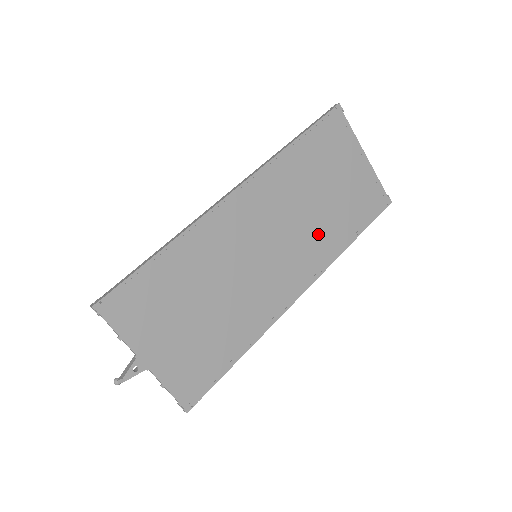
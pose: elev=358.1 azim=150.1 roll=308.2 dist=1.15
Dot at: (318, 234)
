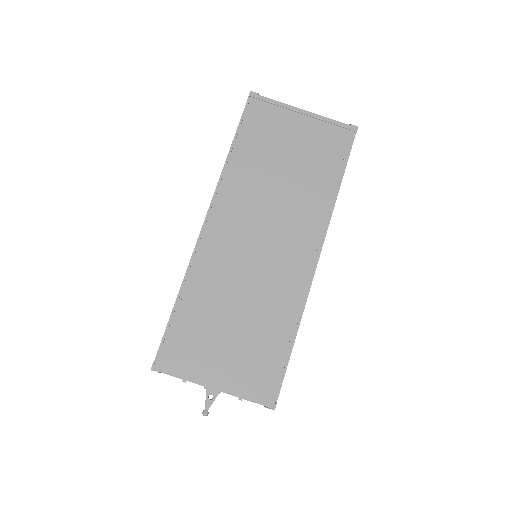
Dot at: (301, 203)
